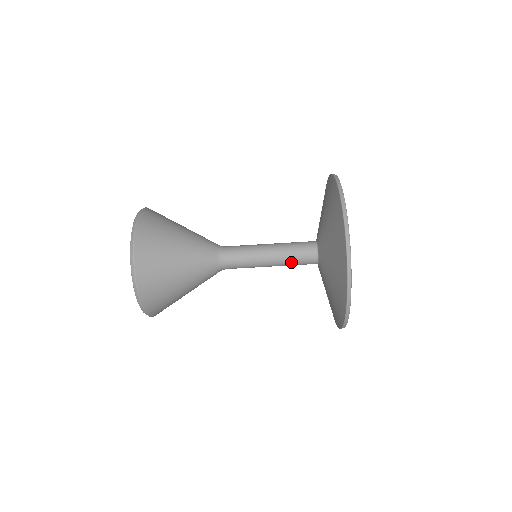
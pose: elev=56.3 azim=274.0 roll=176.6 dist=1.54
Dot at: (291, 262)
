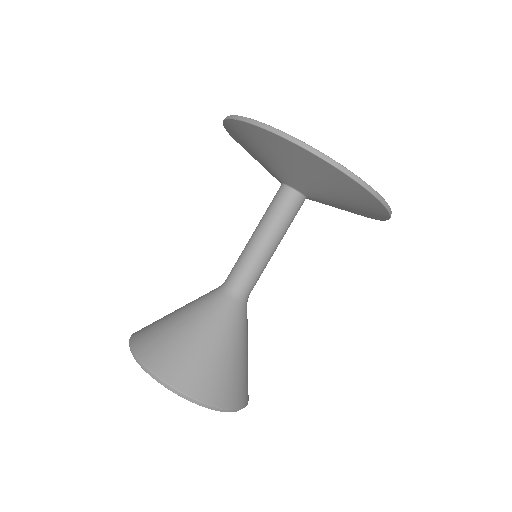
Dot at: (279, 219)
